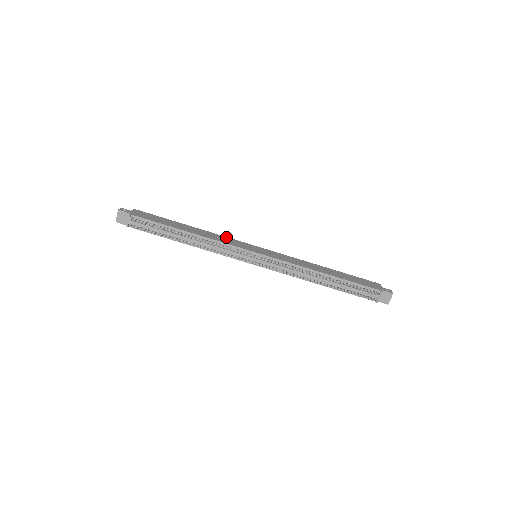
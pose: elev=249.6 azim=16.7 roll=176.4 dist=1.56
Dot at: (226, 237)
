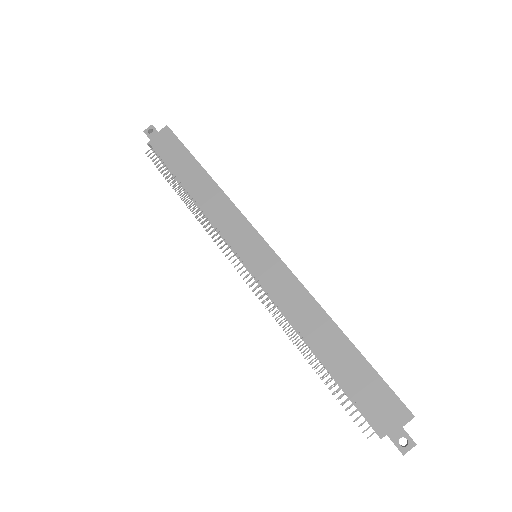
Dot at: (235, 208)
